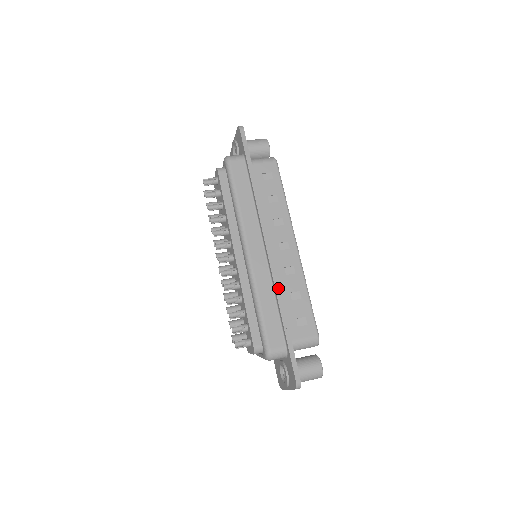
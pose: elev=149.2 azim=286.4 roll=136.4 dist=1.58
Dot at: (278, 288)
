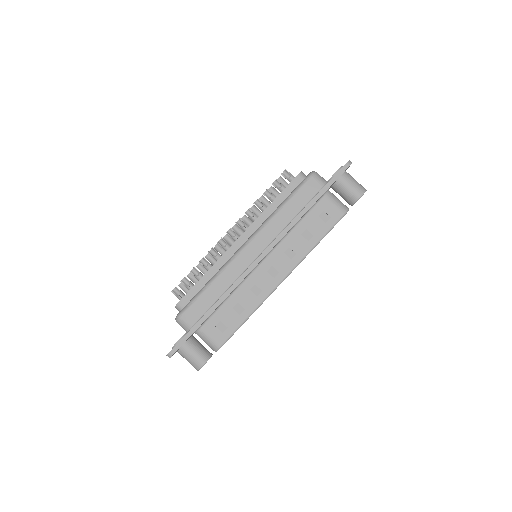
Dot at: (231, 290)
